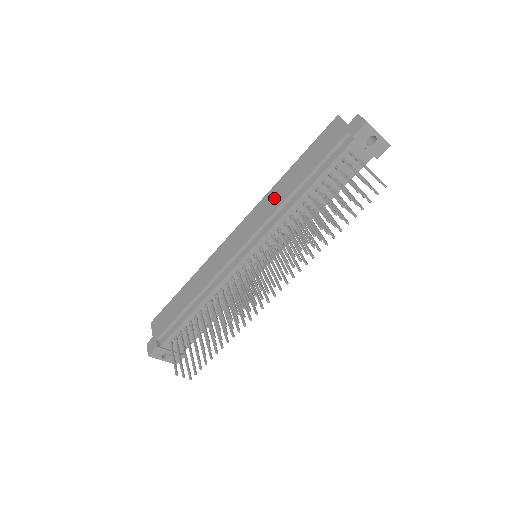
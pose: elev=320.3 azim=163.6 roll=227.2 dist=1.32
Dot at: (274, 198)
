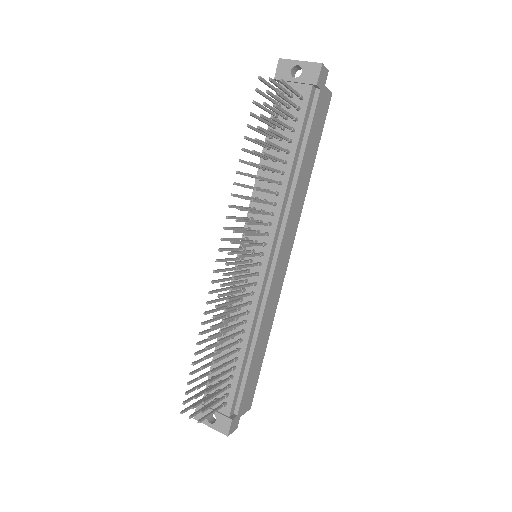
Dot at: occluded
